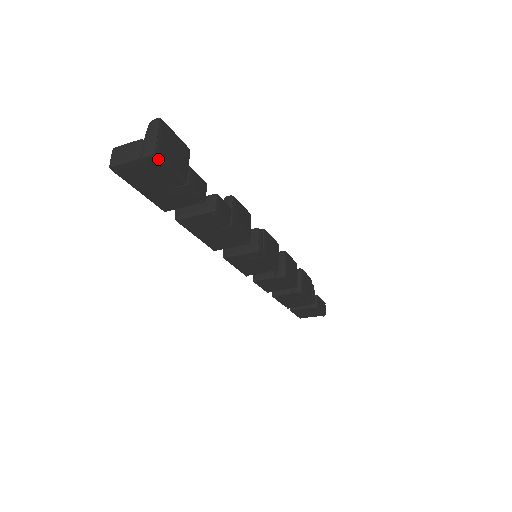
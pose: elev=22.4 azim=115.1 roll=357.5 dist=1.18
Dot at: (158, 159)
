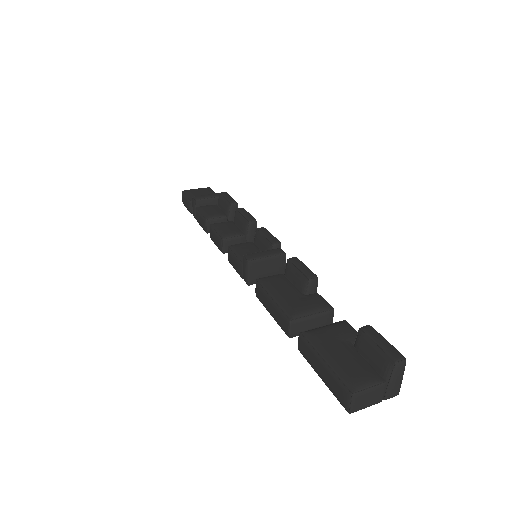
Dot at: occluded
